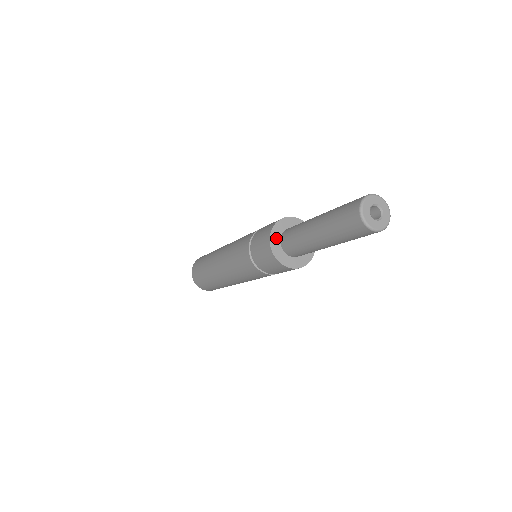
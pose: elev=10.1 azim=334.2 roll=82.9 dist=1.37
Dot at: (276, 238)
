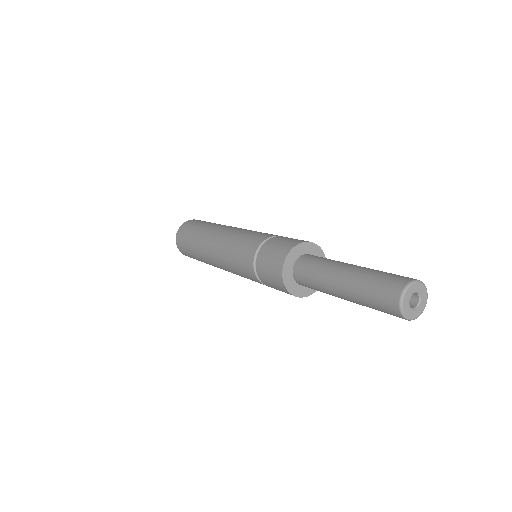
Dot at: (290, 282)
